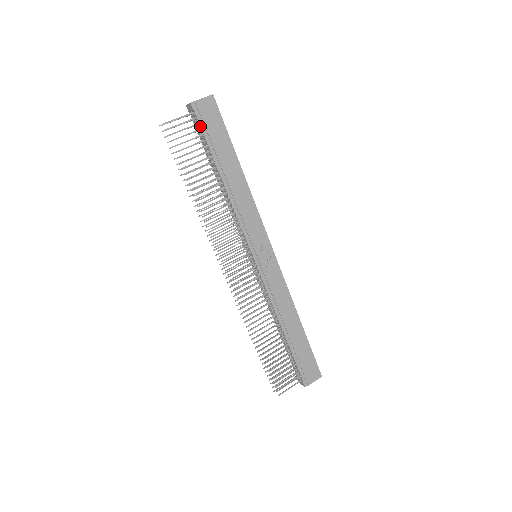
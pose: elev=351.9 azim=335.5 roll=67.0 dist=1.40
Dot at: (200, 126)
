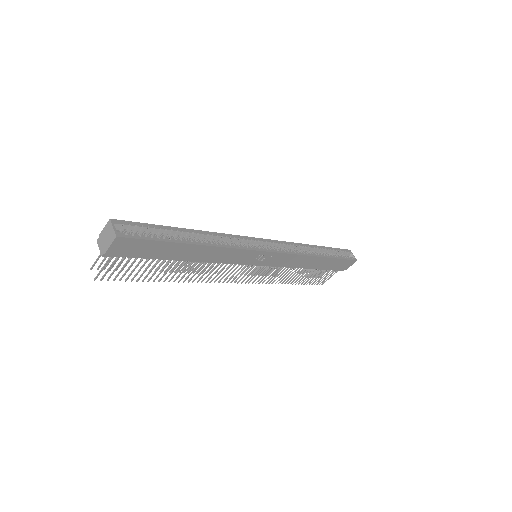
Dot at: (129, 258)
